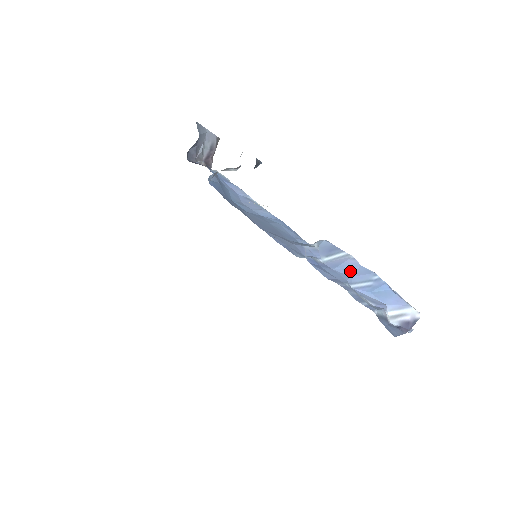
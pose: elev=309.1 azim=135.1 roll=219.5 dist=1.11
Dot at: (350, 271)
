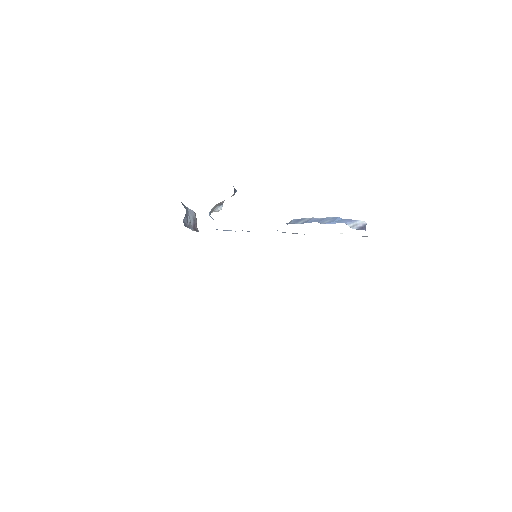
Dot at: (316, 221)
